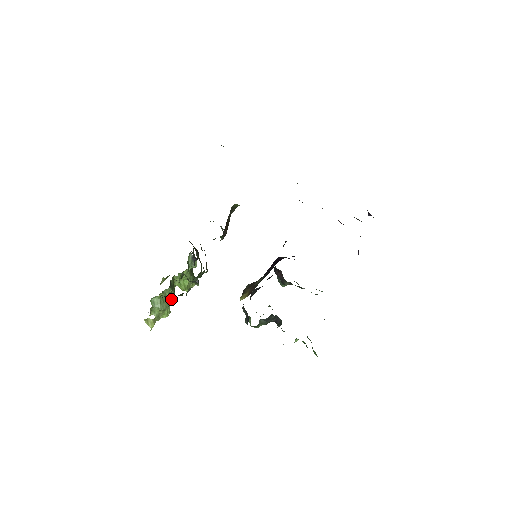
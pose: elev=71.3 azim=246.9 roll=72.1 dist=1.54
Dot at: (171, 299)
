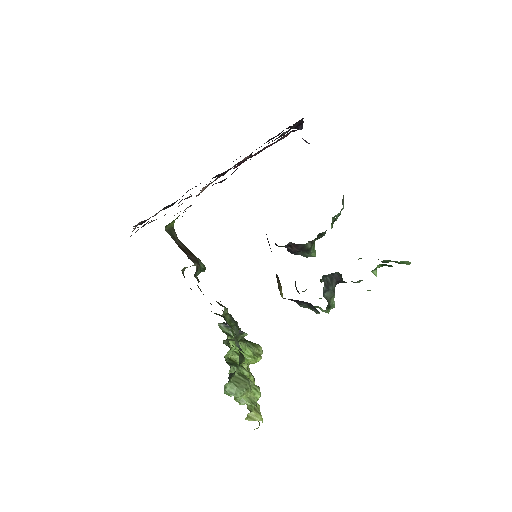
Dot at: (247, 376)
